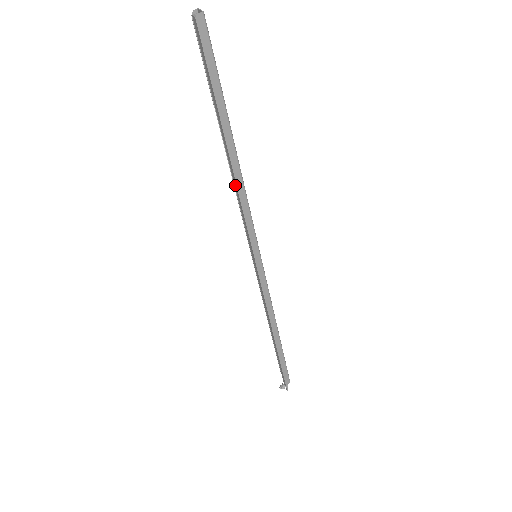
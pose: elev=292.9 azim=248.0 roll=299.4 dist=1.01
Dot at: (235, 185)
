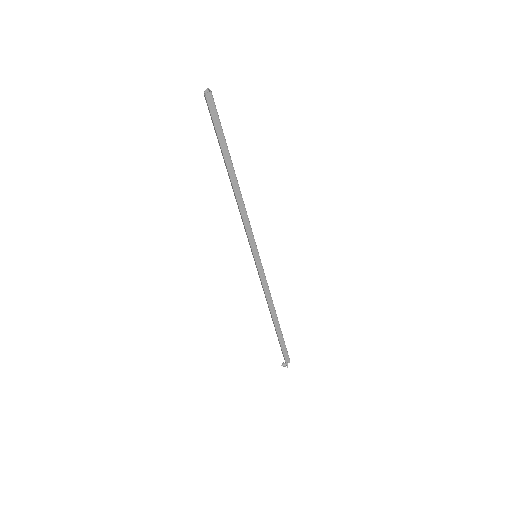
Dot at: (237, 203)
